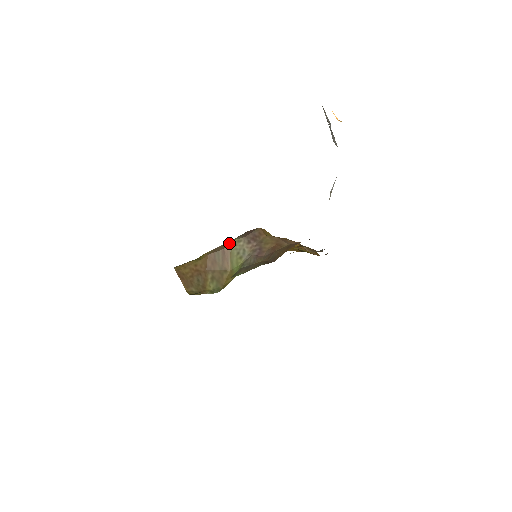
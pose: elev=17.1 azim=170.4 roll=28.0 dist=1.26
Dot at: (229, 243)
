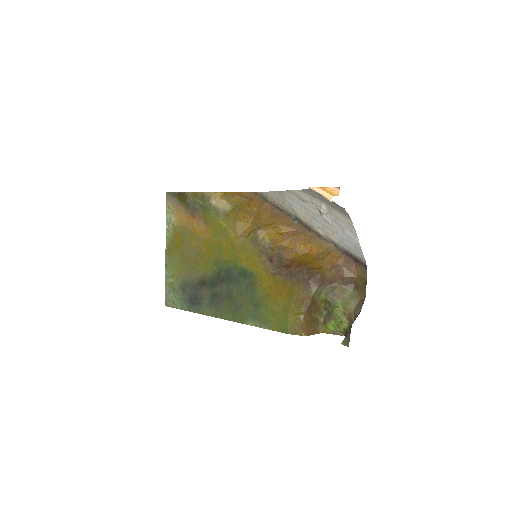
Dot at: (312, 297)
